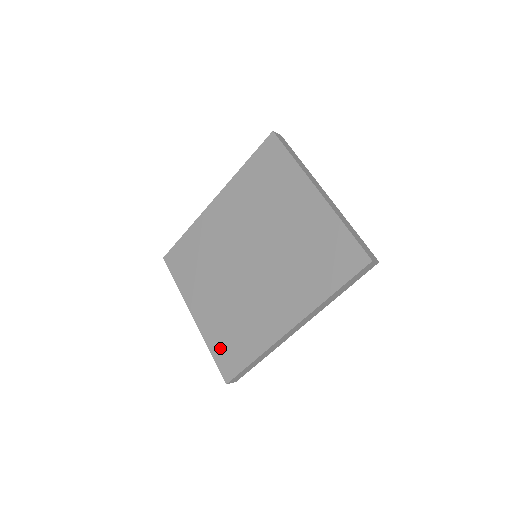
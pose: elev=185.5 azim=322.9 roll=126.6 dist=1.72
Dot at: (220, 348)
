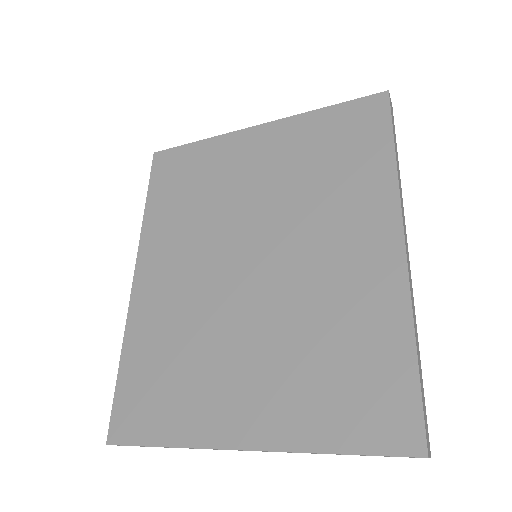
Dot at: (344, 420)
